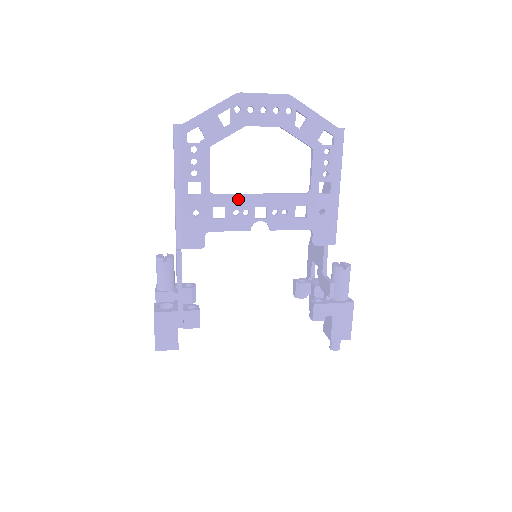
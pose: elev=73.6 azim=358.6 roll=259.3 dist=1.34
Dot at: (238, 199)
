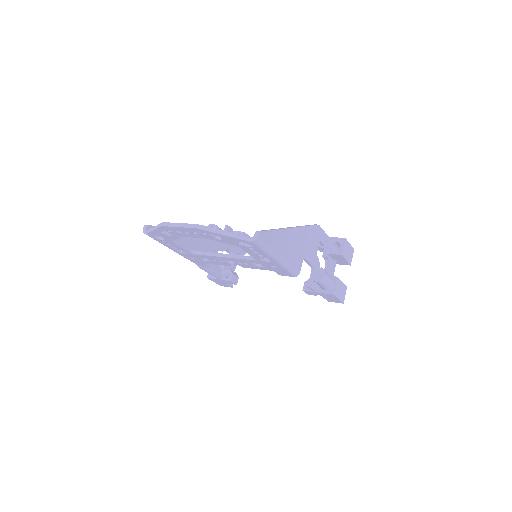
Dot at: (210, 257)
